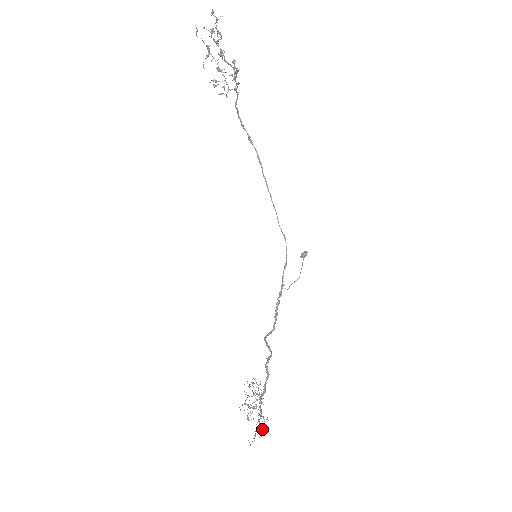
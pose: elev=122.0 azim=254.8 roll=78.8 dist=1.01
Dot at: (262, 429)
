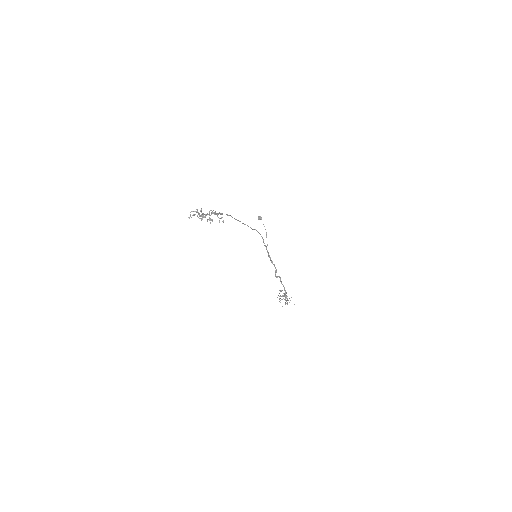
Dot at: occluded
